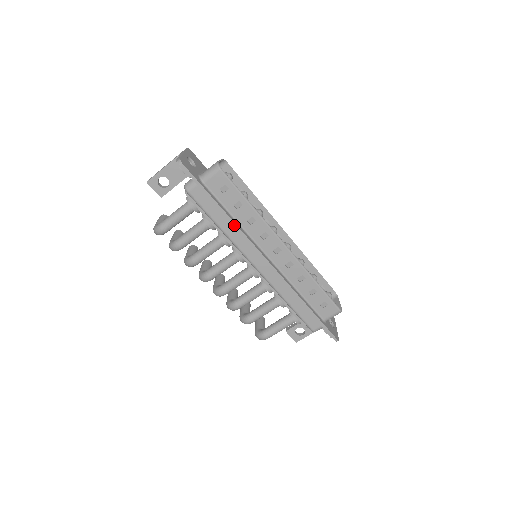
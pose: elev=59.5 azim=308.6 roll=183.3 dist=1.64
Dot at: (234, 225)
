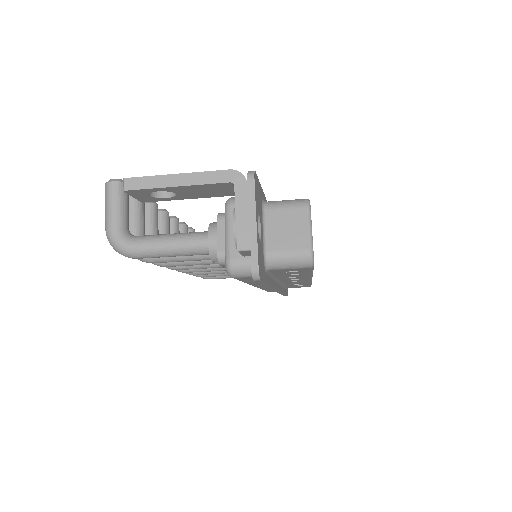
Dot at: (271, 288)
